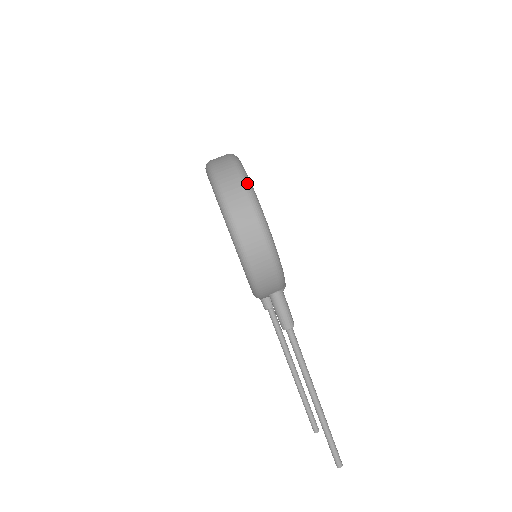
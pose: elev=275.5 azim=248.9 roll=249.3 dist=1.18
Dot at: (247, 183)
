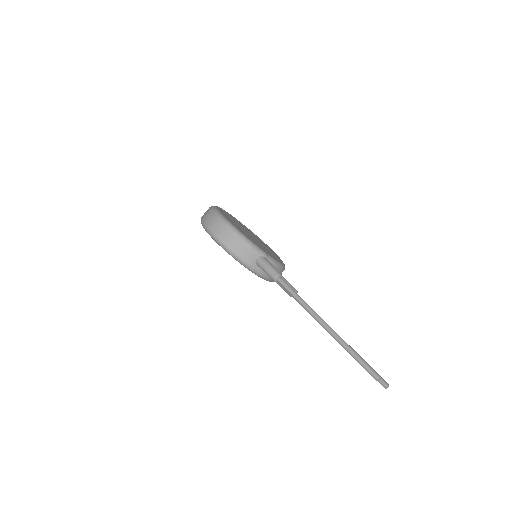
Dot at: (212, 207)
